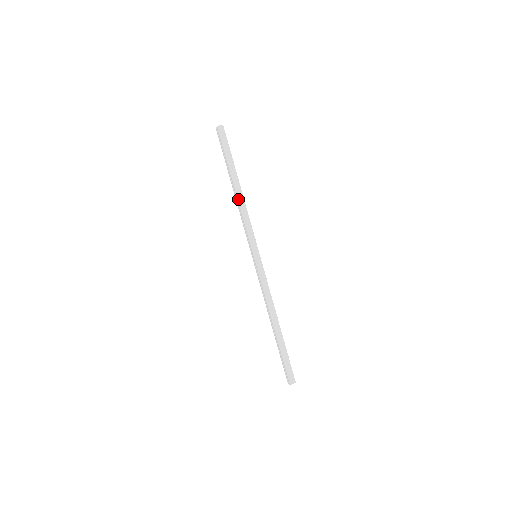
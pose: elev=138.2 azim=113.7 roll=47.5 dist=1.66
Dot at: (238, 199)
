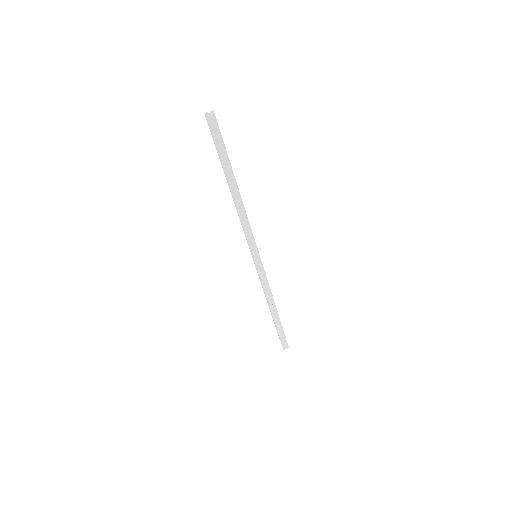
Dot at: (235, 205)
